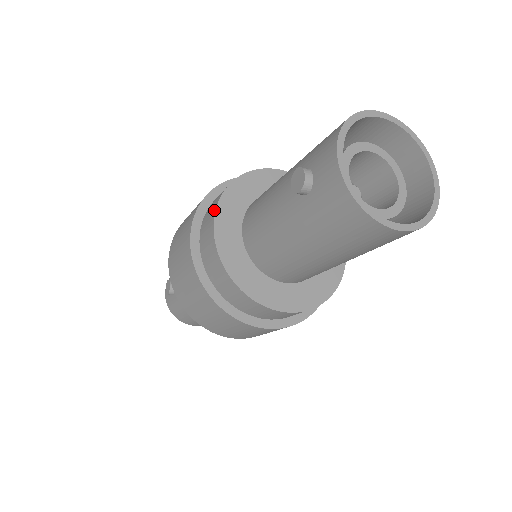
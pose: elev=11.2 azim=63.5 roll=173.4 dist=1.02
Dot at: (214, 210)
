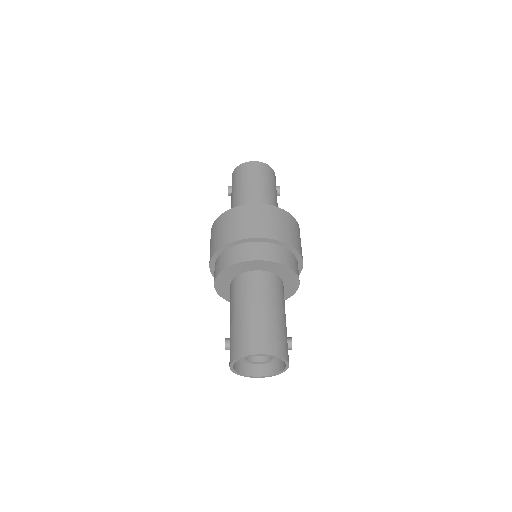
Dot at: (215, 277)
